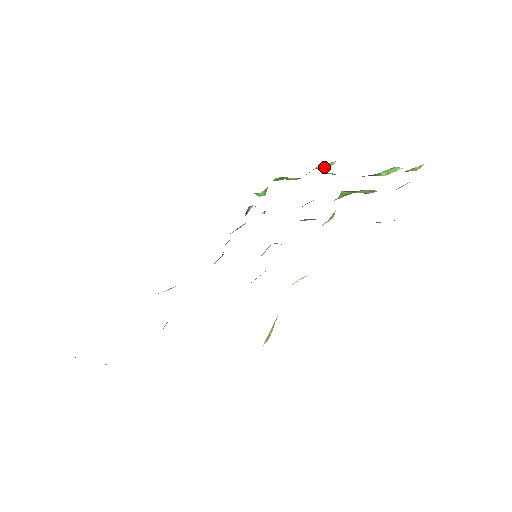
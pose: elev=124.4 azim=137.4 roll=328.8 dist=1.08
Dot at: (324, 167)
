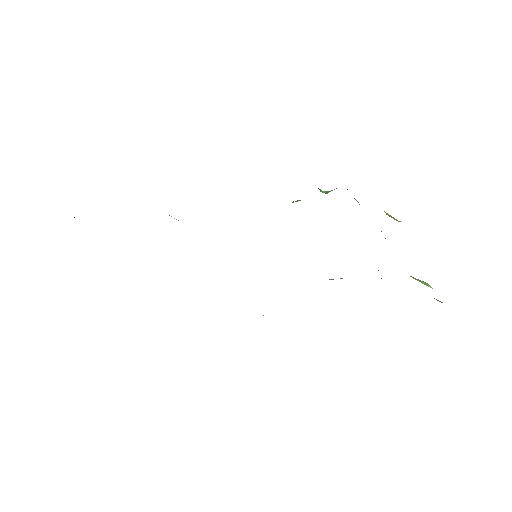
Dot at: occluded
